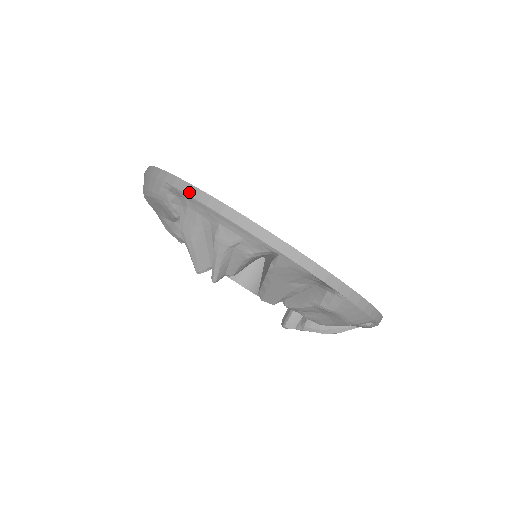
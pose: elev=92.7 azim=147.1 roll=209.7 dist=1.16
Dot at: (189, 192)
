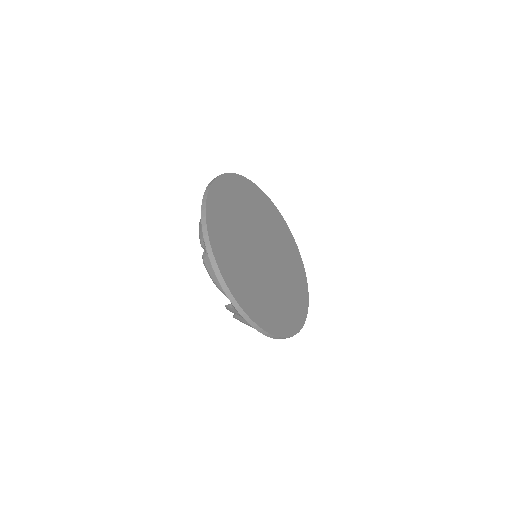
Dot at: (239, 312)
